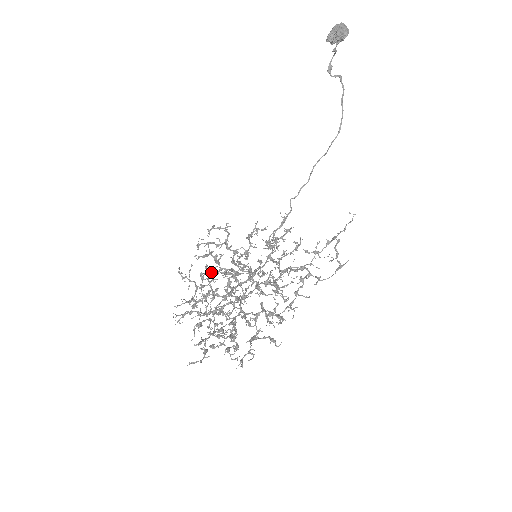
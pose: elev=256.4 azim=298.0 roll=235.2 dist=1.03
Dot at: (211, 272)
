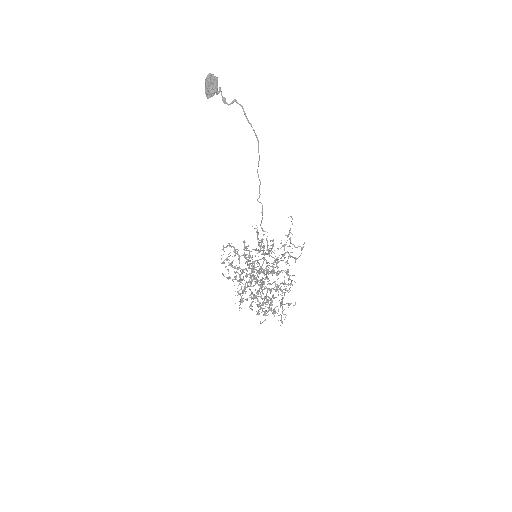
Dot at: (239, 275)
